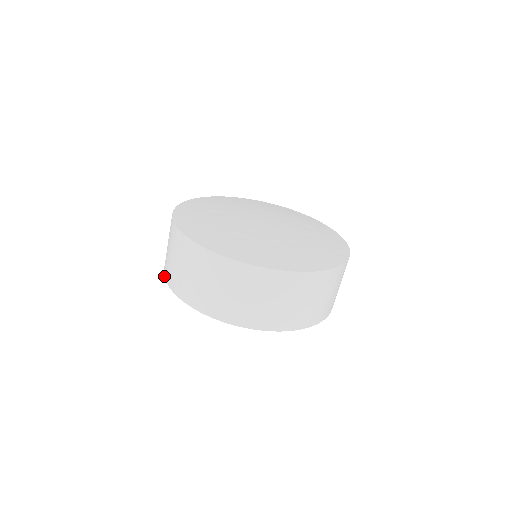
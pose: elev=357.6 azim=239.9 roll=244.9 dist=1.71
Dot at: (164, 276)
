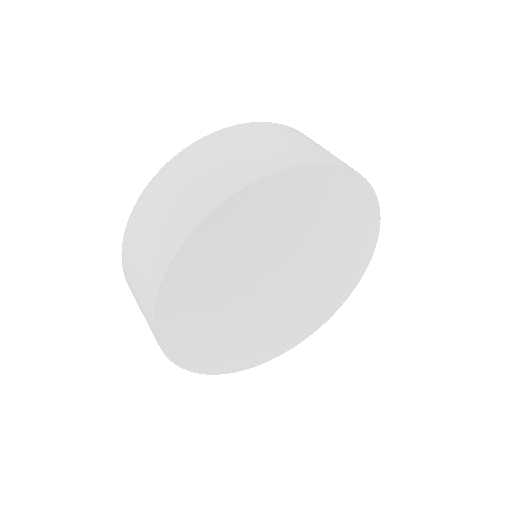
Dot at: occluded
